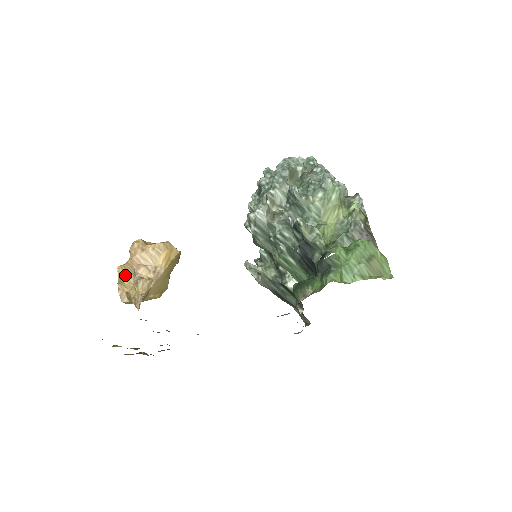
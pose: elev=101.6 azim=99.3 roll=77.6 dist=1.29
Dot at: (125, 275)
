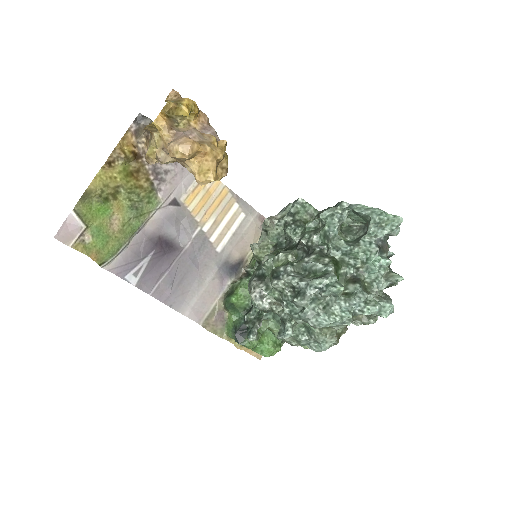
Dot at: occluded
